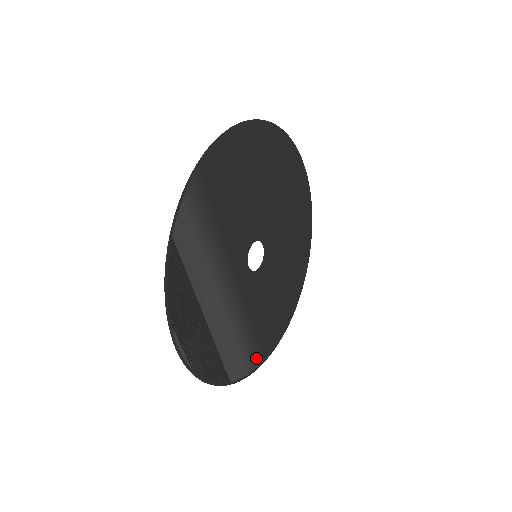
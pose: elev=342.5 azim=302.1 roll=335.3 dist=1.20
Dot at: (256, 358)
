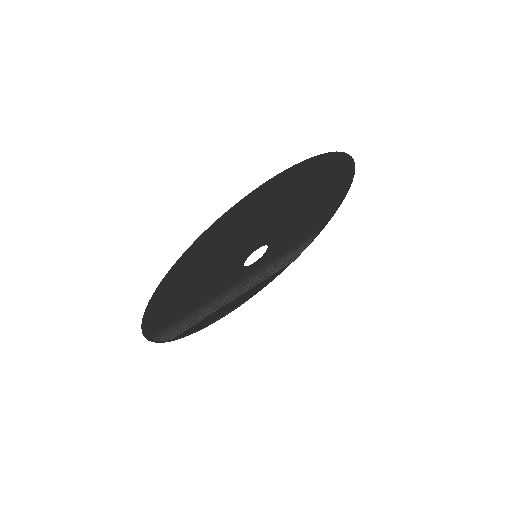
Dot at: (313, 236)
